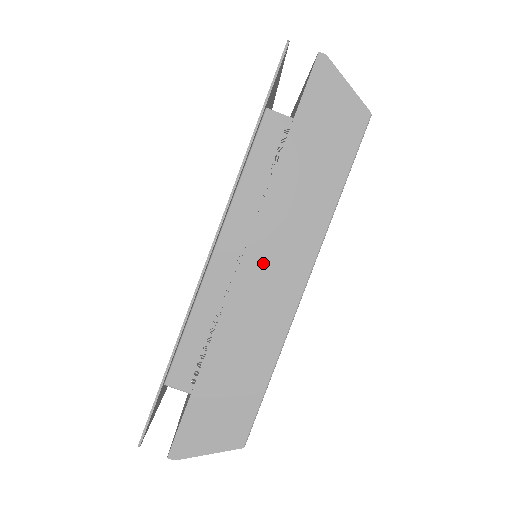
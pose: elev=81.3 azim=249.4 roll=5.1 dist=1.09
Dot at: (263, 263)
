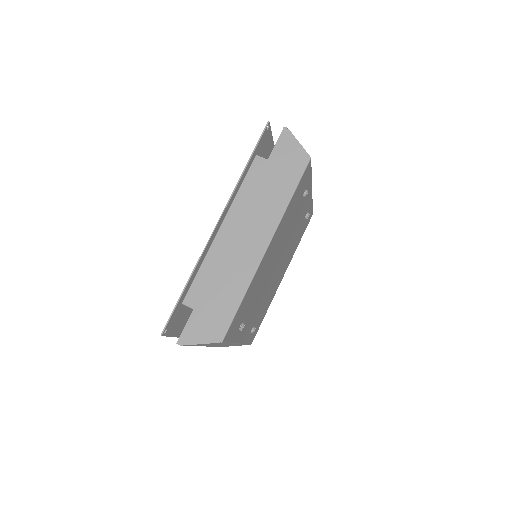
Dot at: (244, 234)
